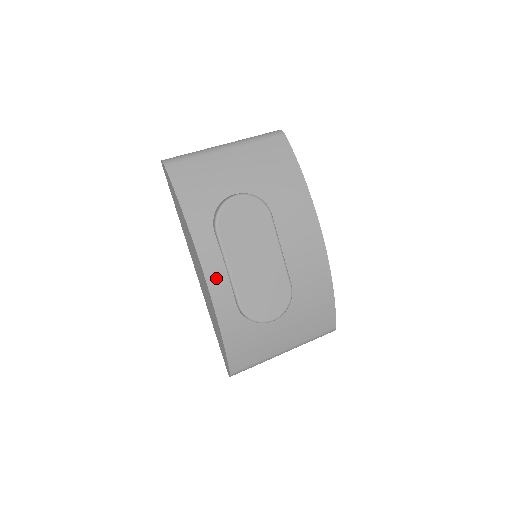
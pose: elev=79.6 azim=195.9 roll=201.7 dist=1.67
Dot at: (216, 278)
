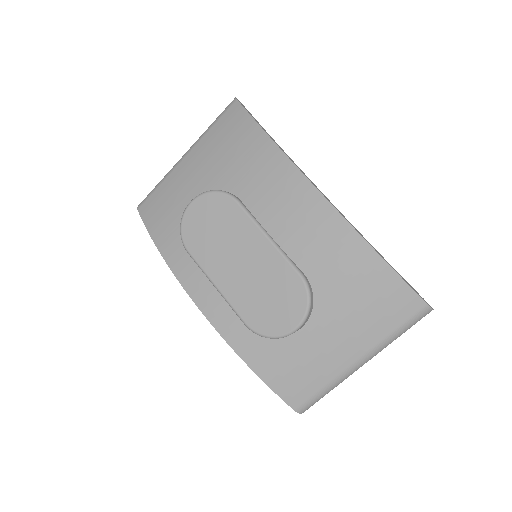
Dot at: (209, 302)
